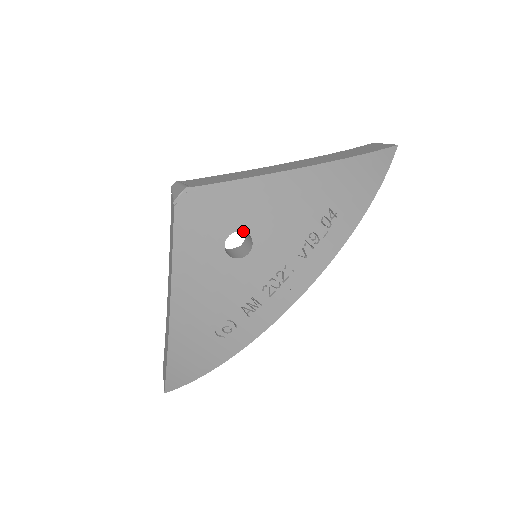
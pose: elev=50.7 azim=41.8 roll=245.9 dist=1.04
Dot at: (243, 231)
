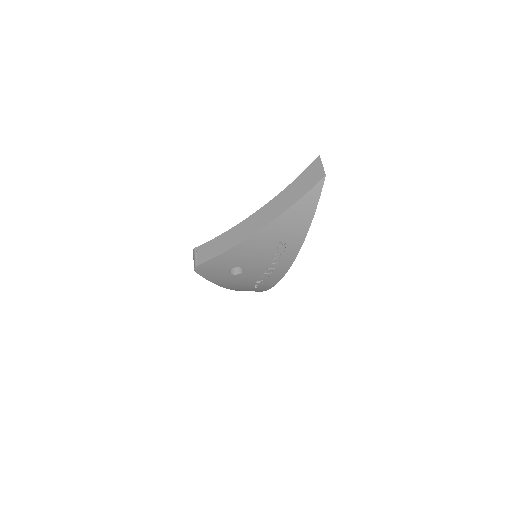
Dot at: occluded
